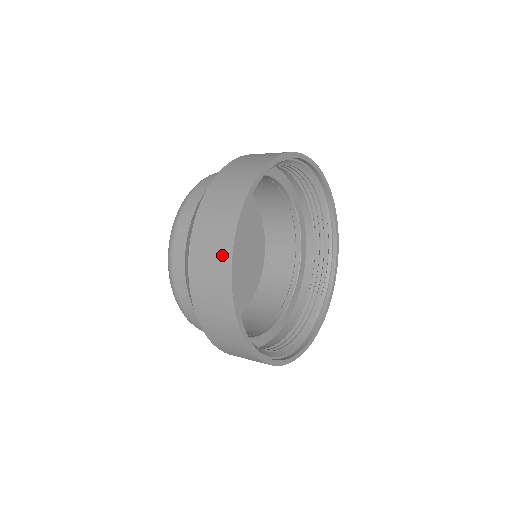
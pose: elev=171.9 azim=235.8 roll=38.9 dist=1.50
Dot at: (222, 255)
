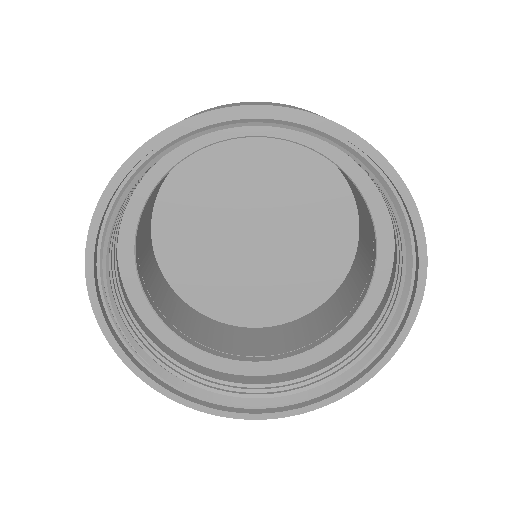
Dot at: occluded
